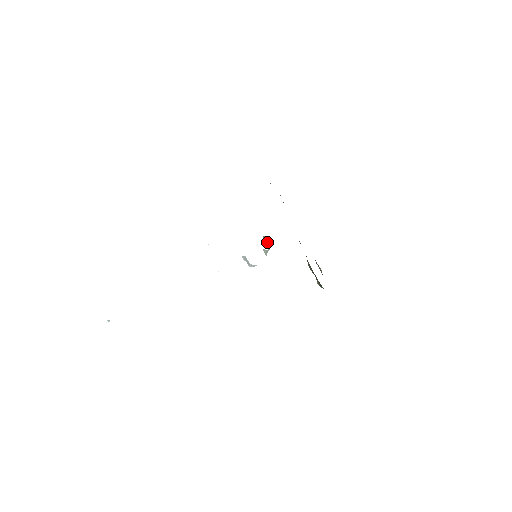
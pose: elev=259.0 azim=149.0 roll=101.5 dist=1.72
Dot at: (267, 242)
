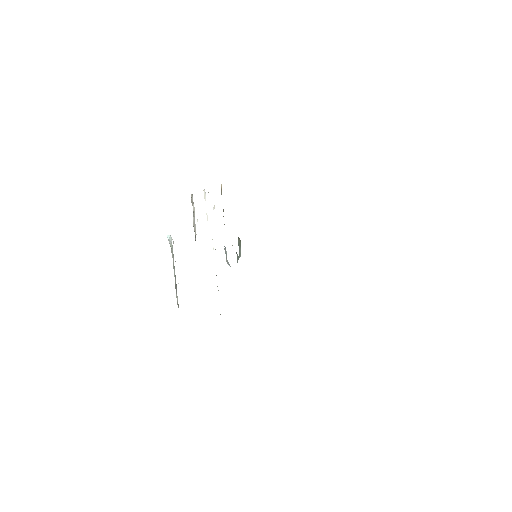
Dot at: (240, 246)
